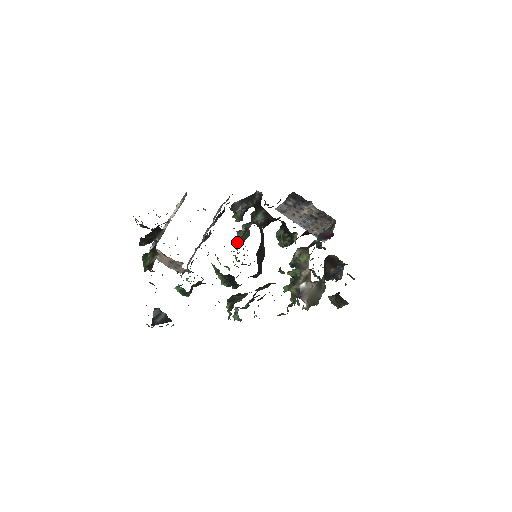
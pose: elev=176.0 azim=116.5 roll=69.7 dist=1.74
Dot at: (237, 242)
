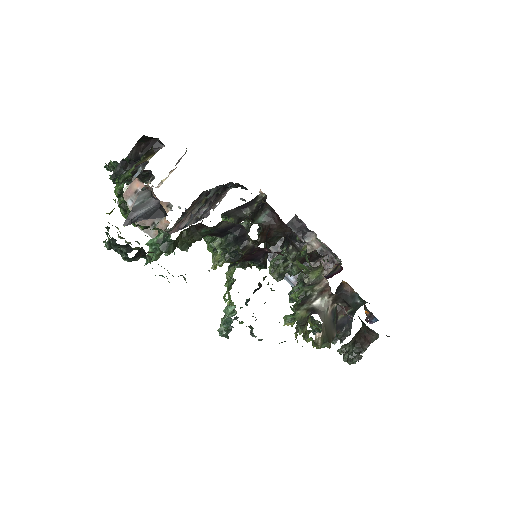
Dot at: occluded
